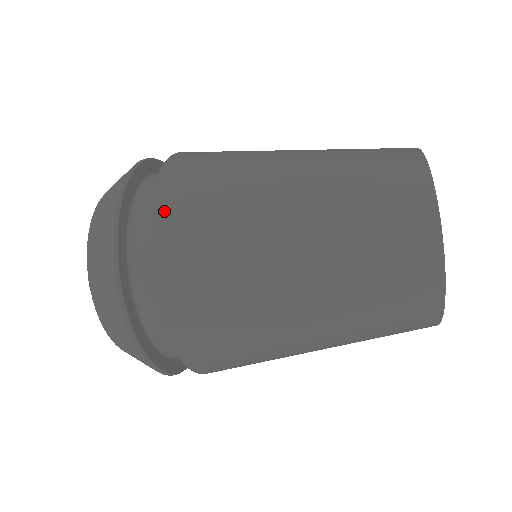
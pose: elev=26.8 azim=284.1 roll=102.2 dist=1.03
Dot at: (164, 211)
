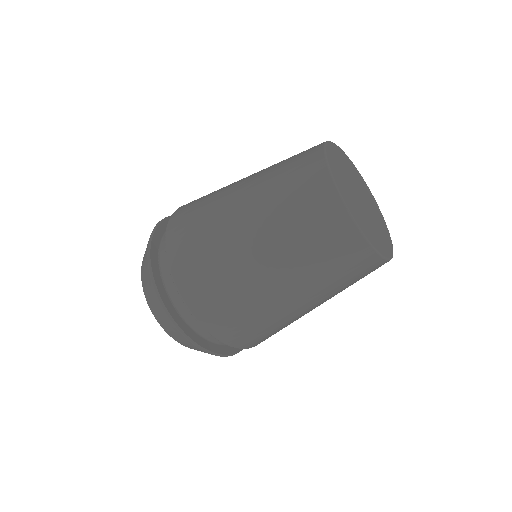
Dot at: (172, 248)
